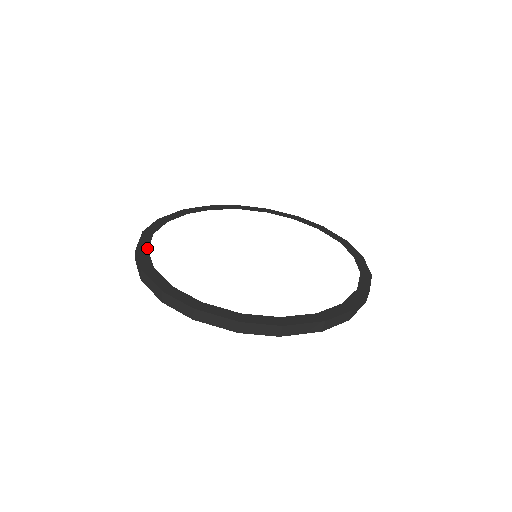
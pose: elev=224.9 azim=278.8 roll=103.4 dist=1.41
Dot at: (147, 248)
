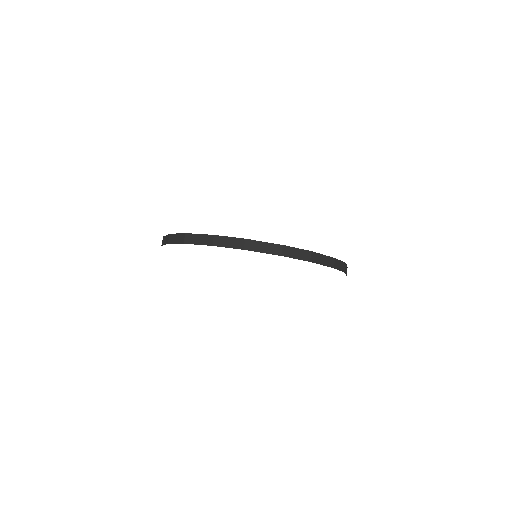
Dot at: occluded
